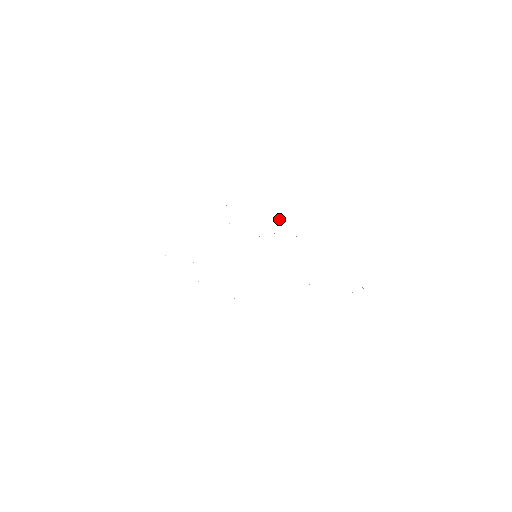
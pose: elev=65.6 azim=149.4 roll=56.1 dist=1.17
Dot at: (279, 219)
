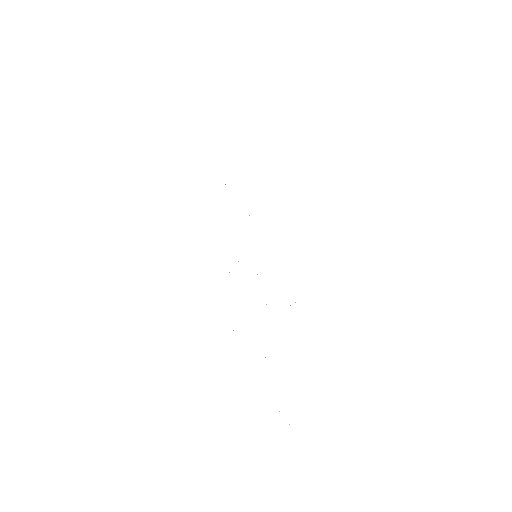
Dot at: occluded
